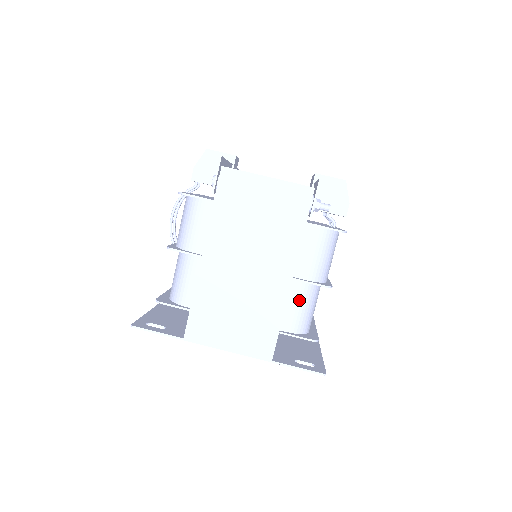
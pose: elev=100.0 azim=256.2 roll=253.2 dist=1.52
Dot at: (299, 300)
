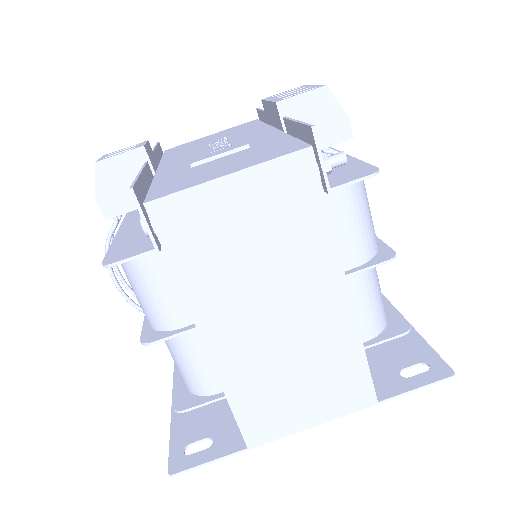
Dot at: (360, 296)
